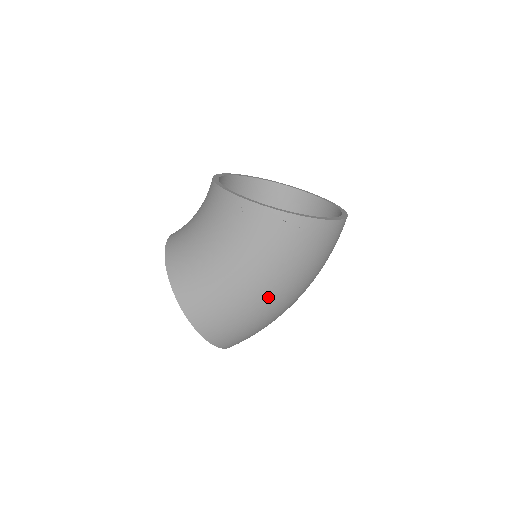
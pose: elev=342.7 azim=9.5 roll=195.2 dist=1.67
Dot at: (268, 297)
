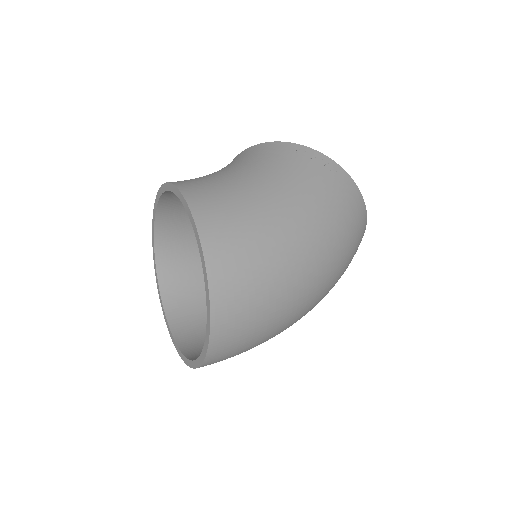
Dot at: (304, 241)
